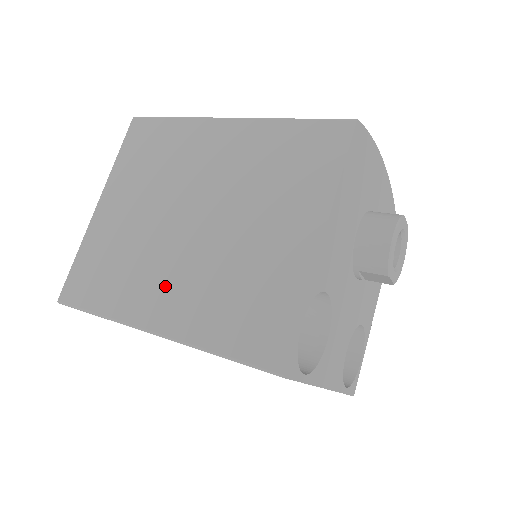
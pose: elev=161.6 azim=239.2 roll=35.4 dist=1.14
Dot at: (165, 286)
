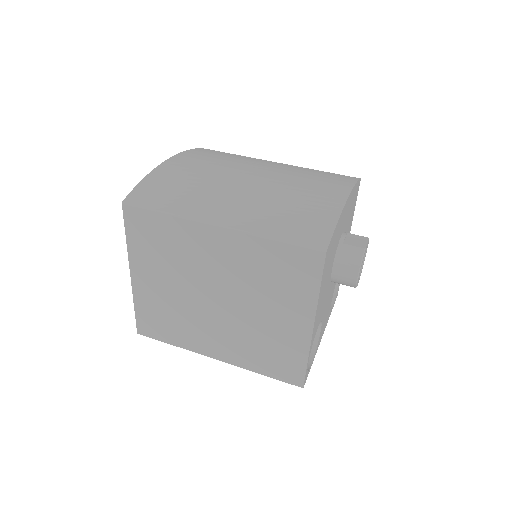
Dot at: (213, 337)
